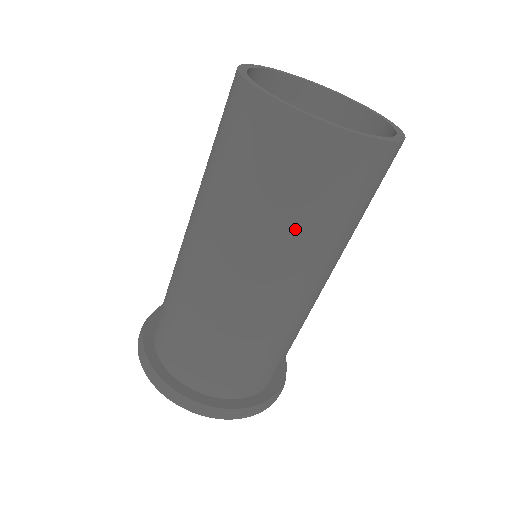
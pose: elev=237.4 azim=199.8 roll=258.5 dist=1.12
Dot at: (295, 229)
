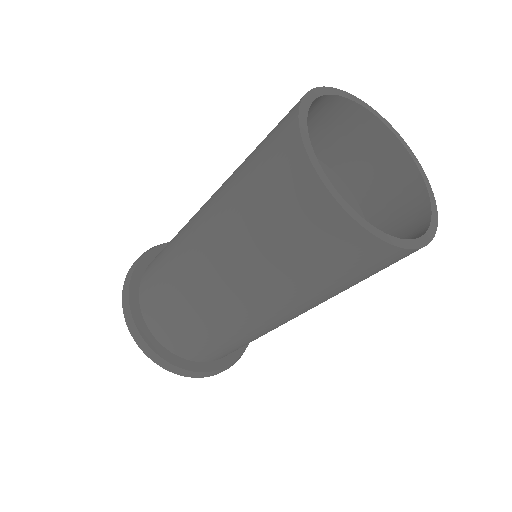
Dot at: occluded
